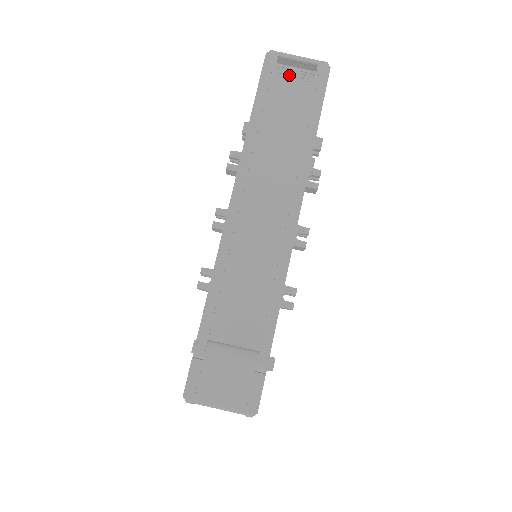
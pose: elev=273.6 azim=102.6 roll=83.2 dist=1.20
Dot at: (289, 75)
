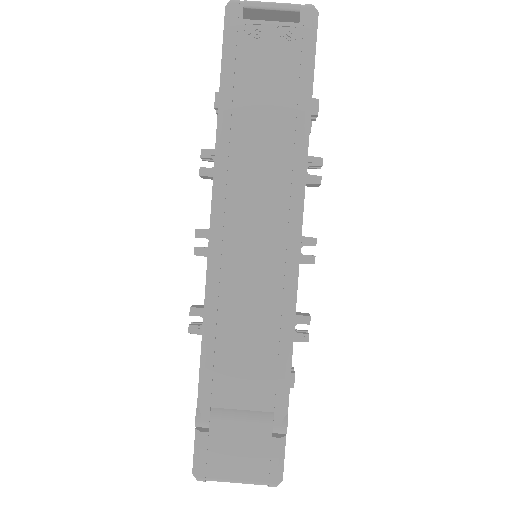
Dot at: (262, 34)
